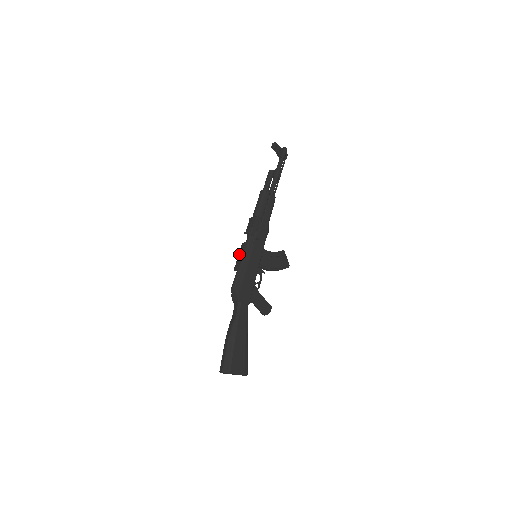
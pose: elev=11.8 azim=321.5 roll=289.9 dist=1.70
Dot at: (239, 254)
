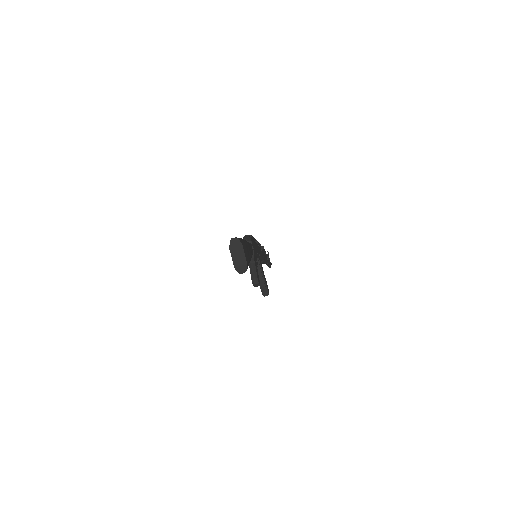
Dot at: occluded
